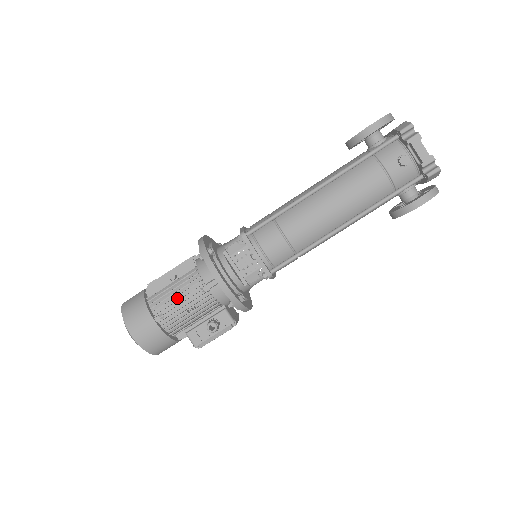
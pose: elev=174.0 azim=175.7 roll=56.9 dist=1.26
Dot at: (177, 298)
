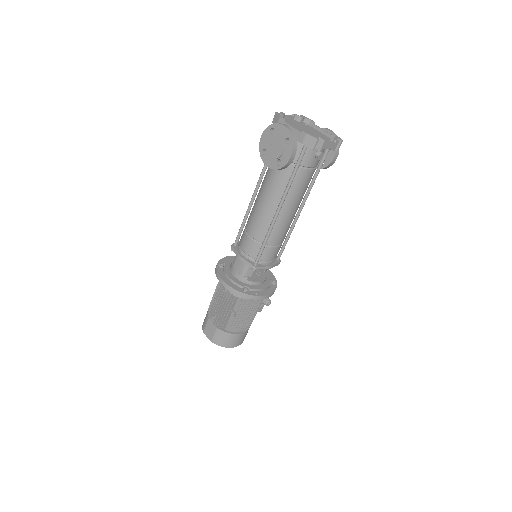
Dot at: (244, 316)
